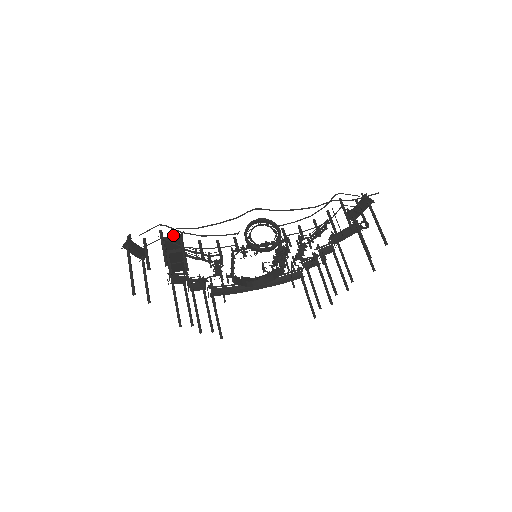
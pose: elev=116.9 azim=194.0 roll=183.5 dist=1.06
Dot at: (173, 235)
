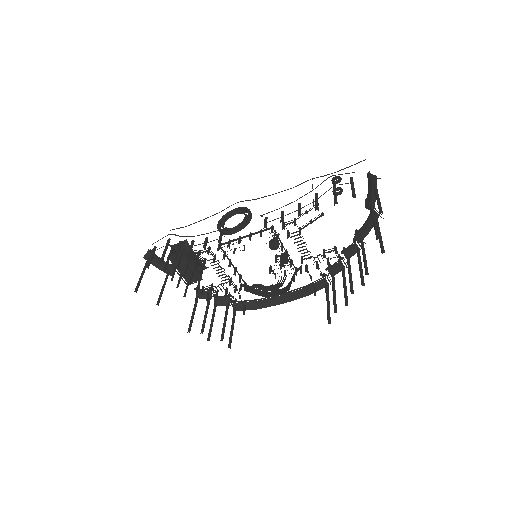
Dot at: (184, 245)
